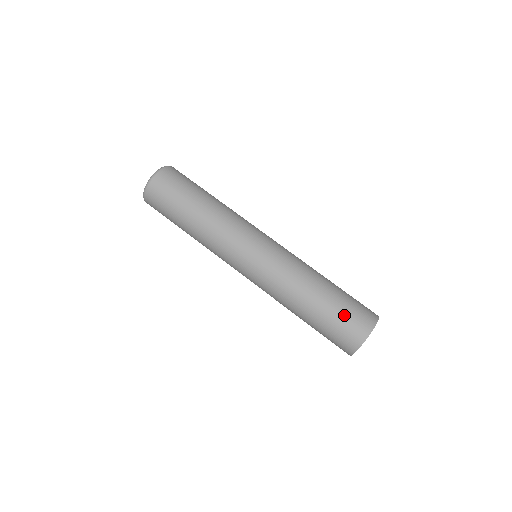
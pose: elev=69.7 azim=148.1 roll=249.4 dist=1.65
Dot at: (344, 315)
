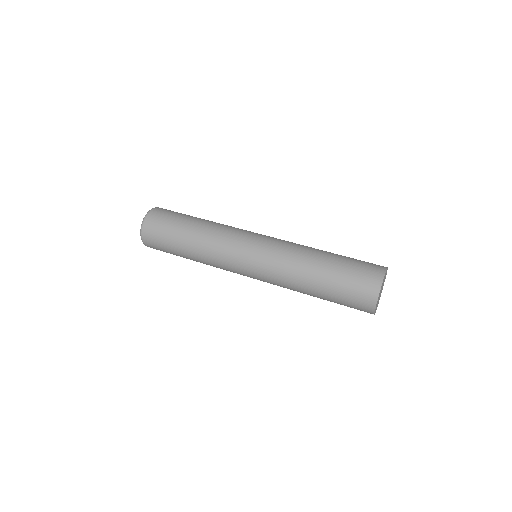
Dot at: (345, 297)
